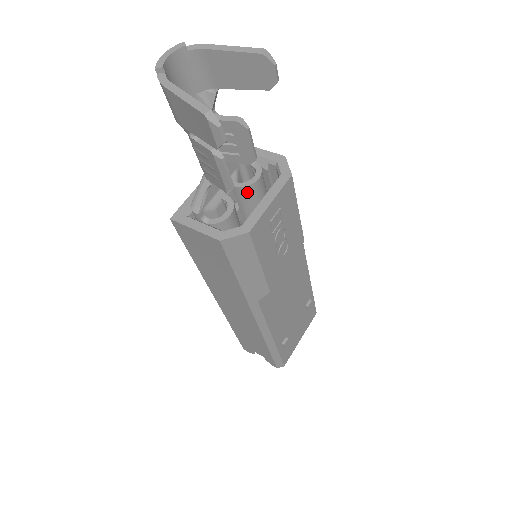
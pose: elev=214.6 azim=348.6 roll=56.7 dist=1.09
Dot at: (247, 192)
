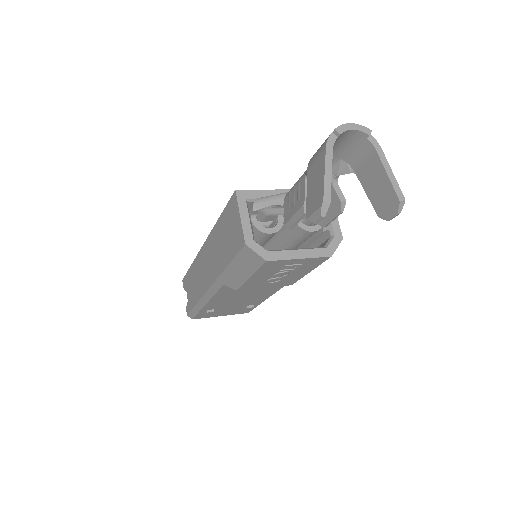
Dot at: (297, 229)
